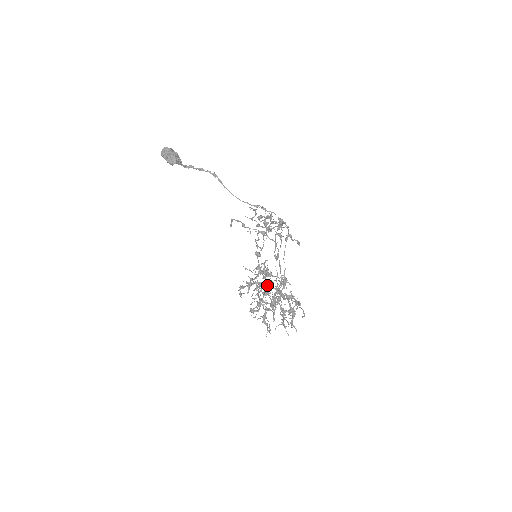
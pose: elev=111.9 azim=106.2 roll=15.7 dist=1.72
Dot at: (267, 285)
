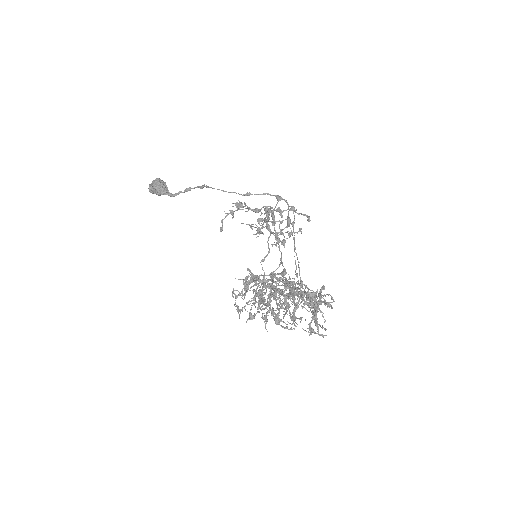
Dot at: (276, 292)
